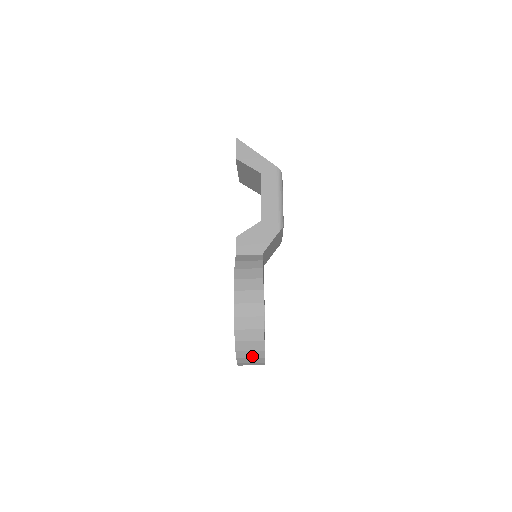
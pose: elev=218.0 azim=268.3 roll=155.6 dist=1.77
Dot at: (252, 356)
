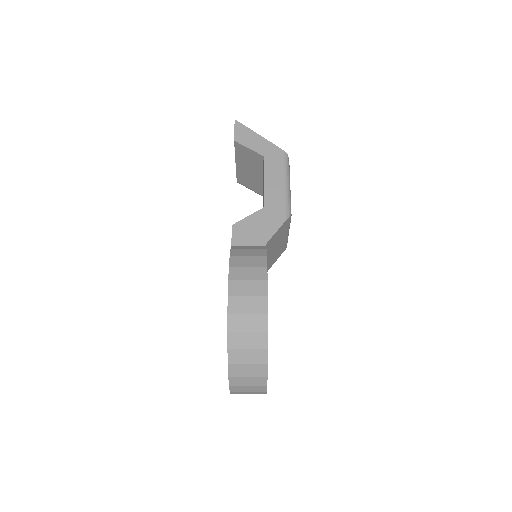
Dot at: (250, 373)
